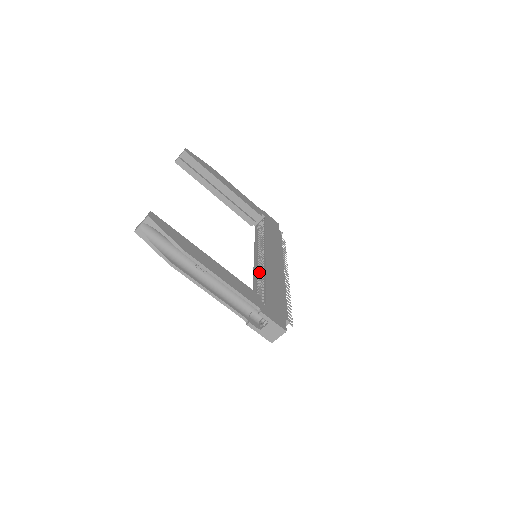
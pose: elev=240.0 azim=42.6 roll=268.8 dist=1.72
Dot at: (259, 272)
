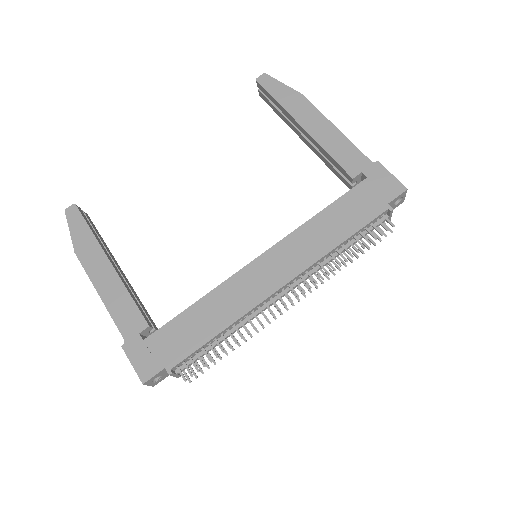
Dot at: occluded
